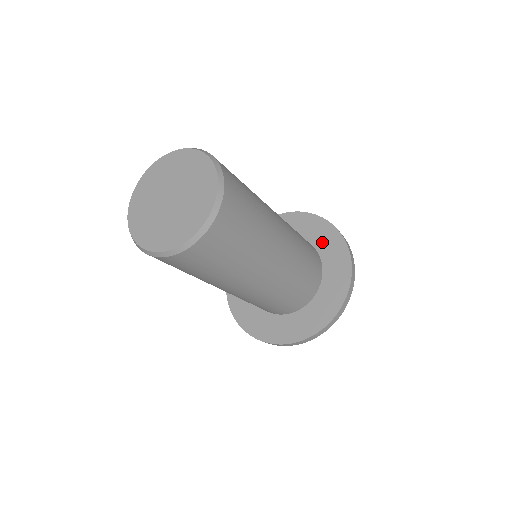
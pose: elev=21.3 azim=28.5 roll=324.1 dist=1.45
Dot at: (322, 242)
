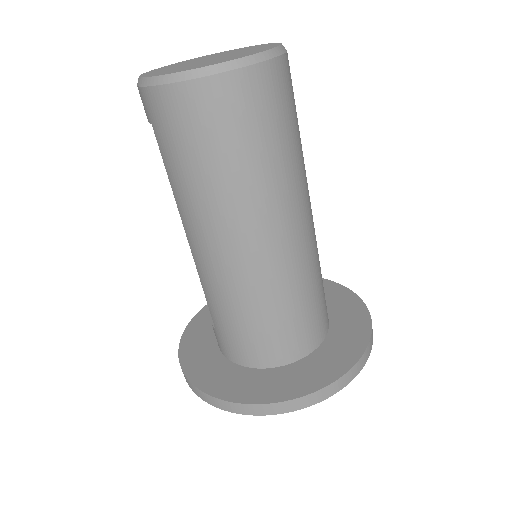
Dot at: occluded
